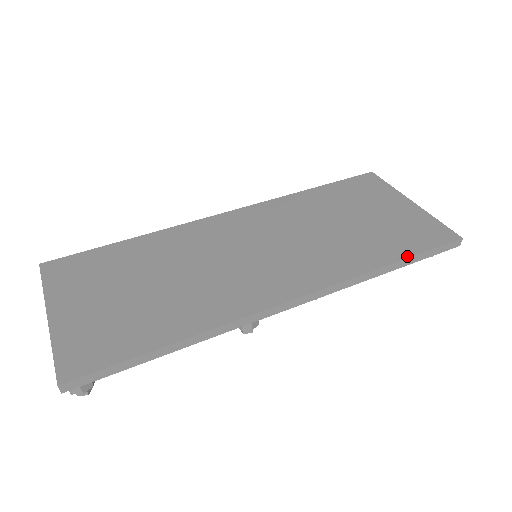
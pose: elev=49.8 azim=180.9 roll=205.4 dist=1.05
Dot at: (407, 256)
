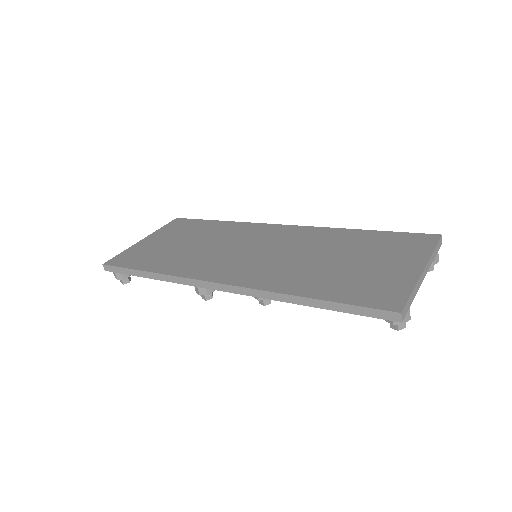
Dot at: (327, 299)
